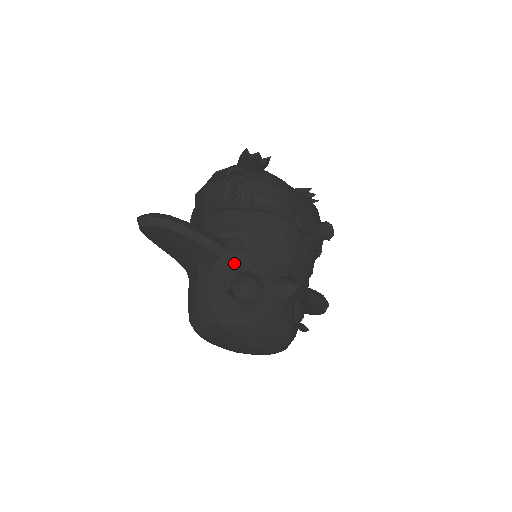
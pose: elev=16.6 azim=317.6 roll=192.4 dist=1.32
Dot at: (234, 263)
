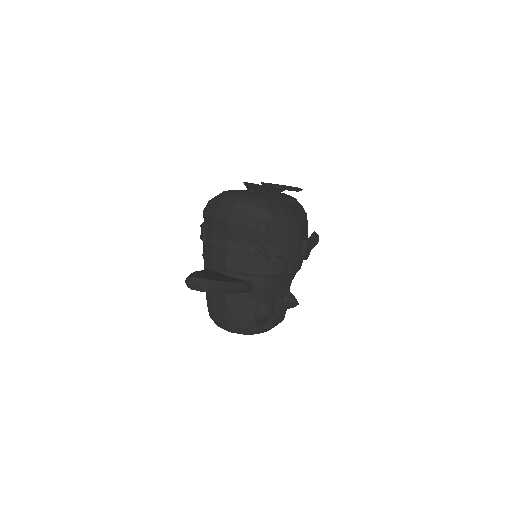
Dot at: (258, 297)
